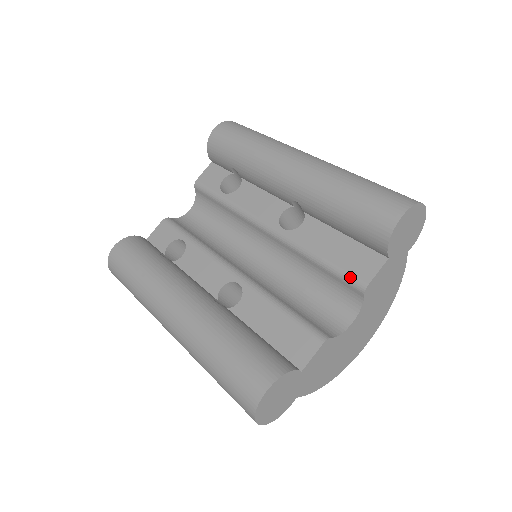
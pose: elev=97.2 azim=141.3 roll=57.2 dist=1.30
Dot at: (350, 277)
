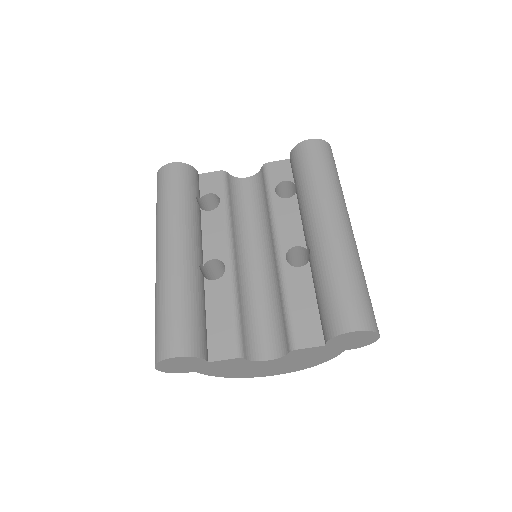
Dot at: (292, 333)
